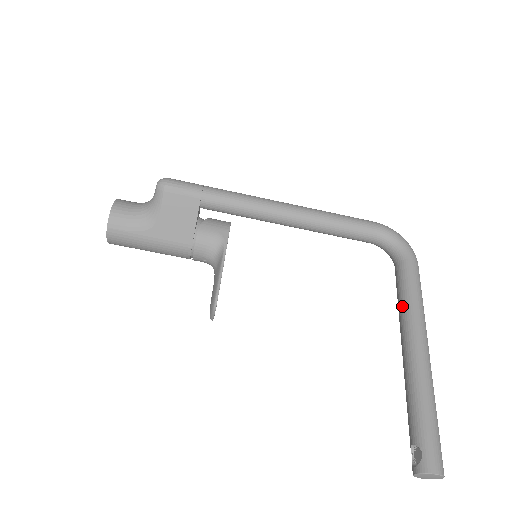
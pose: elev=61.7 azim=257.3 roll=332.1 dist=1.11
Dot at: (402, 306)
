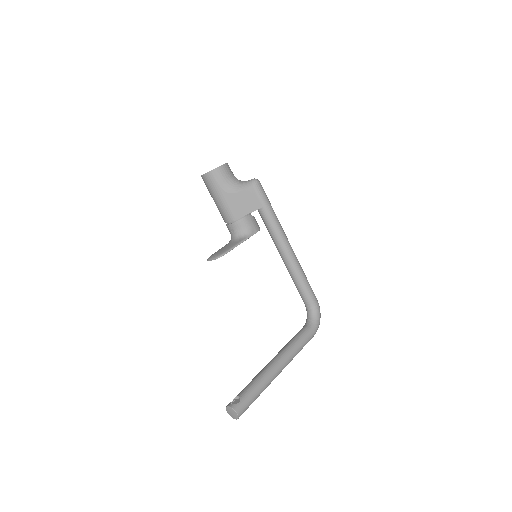
Dot at: (290, 344)
